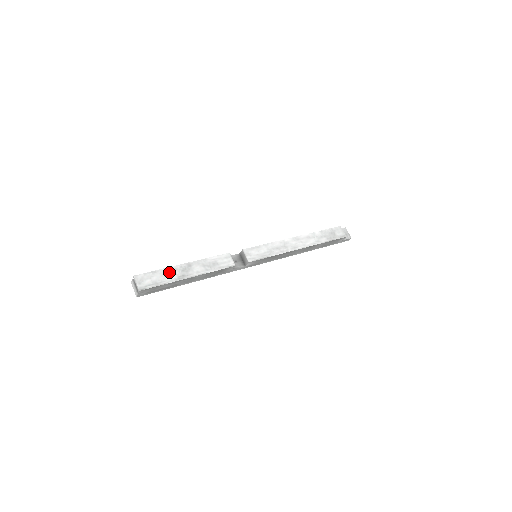
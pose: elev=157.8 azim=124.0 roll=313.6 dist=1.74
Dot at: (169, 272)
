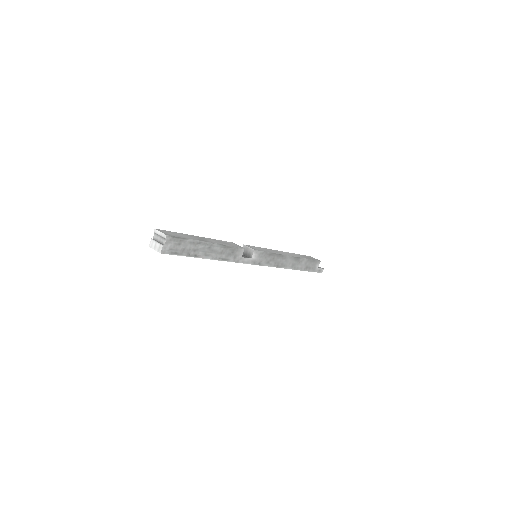
Dot at: (187, 236)
